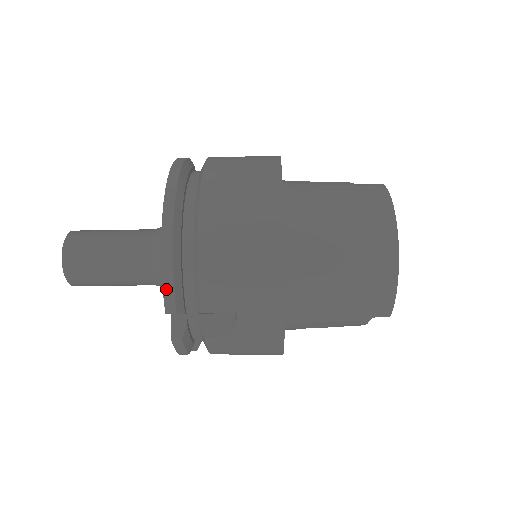
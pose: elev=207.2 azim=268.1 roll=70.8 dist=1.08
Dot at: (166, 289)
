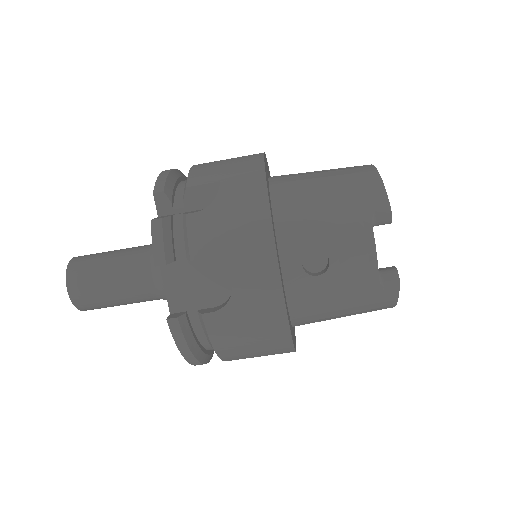
Dot at: (159, 179)
